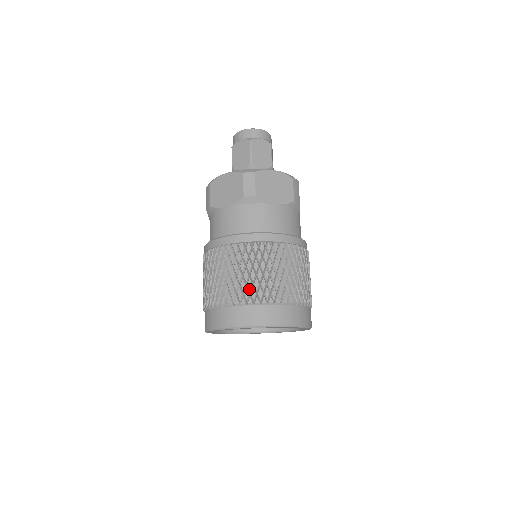
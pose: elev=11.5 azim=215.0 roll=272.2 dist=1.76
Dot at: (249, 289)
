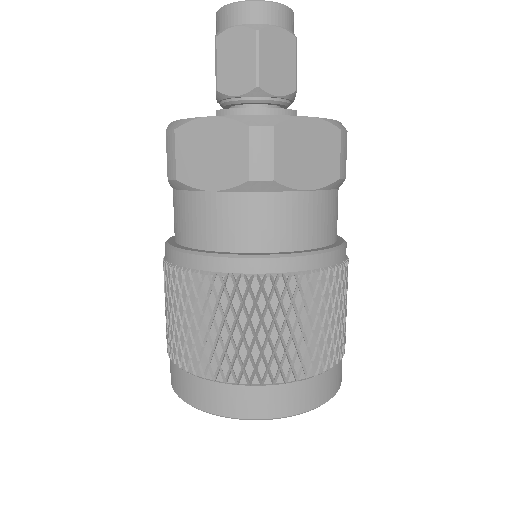
Dot at: (171, 340)
